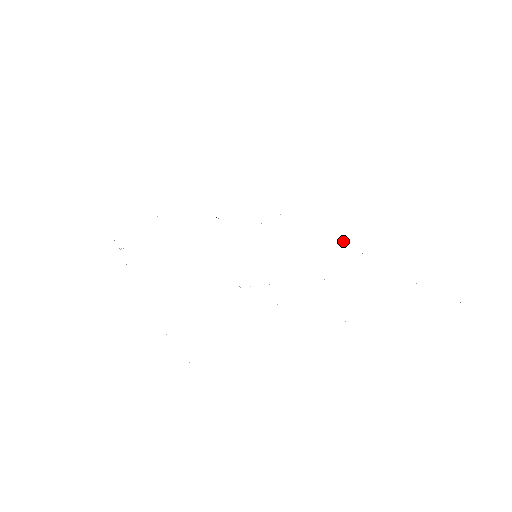
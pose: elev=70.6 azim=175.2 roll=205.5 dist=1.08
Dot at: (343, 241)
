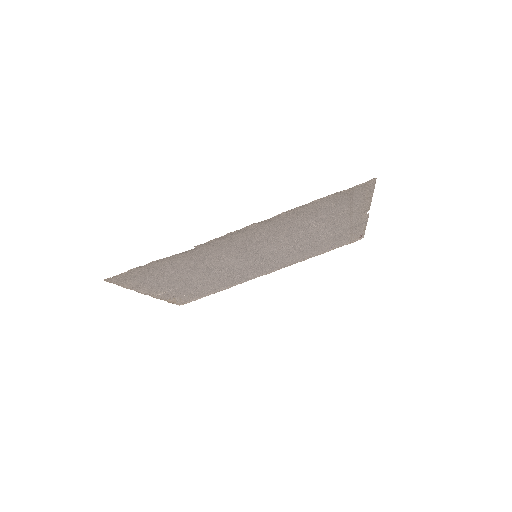
Dot at: occluded
